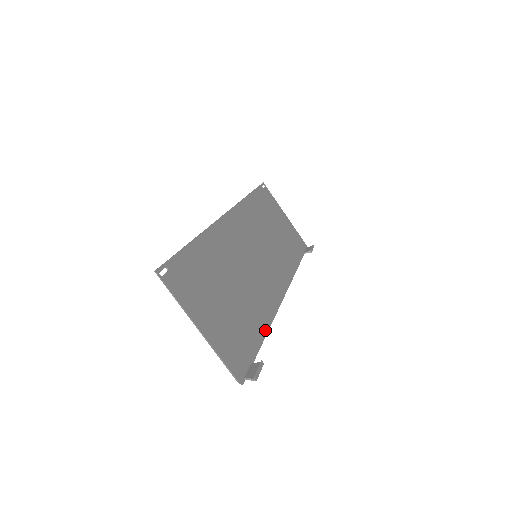
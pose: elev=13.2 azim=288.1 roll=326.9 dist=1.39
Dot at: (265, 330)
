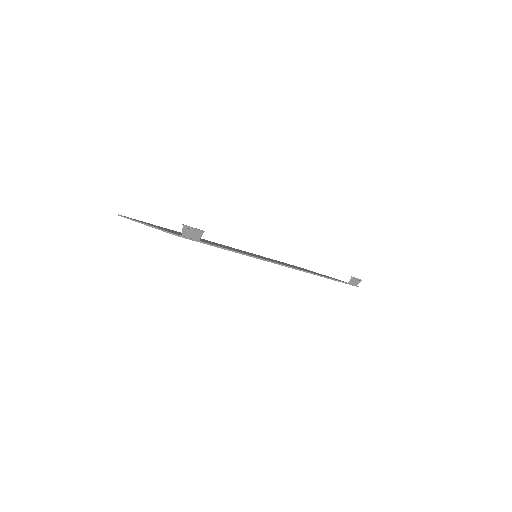
Dot at: (237, 251)
